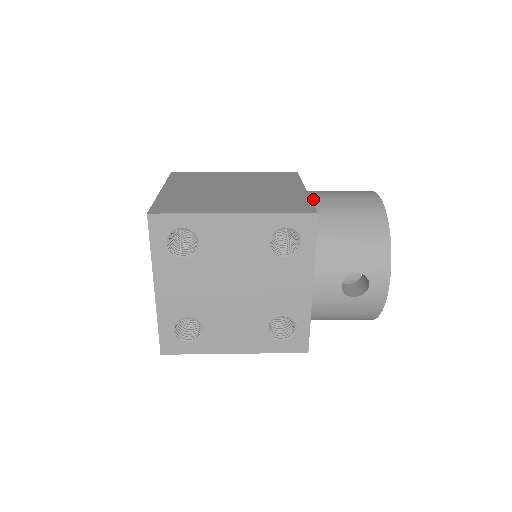
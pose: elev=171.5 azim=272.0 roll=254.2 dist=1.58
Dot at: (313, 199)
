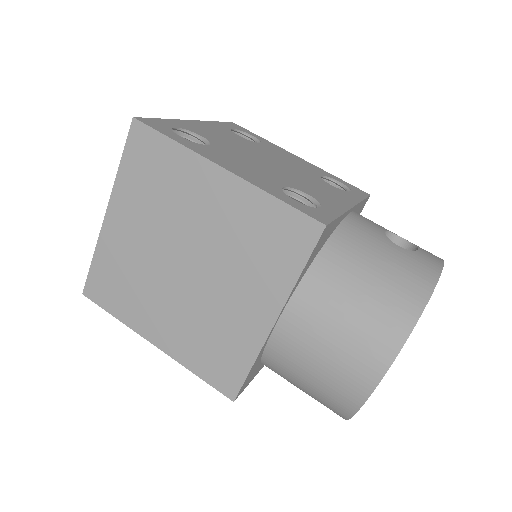
Dot at: (276, 340)
